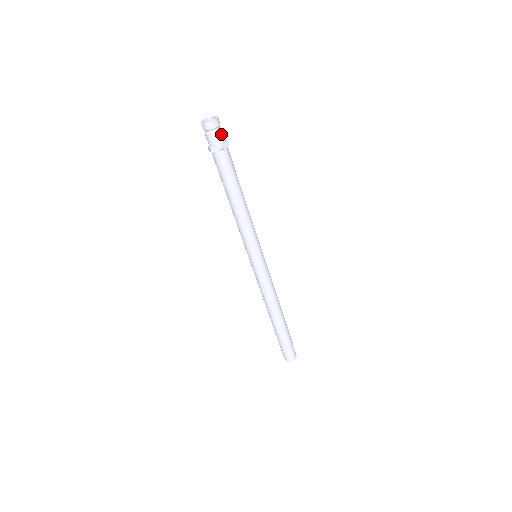
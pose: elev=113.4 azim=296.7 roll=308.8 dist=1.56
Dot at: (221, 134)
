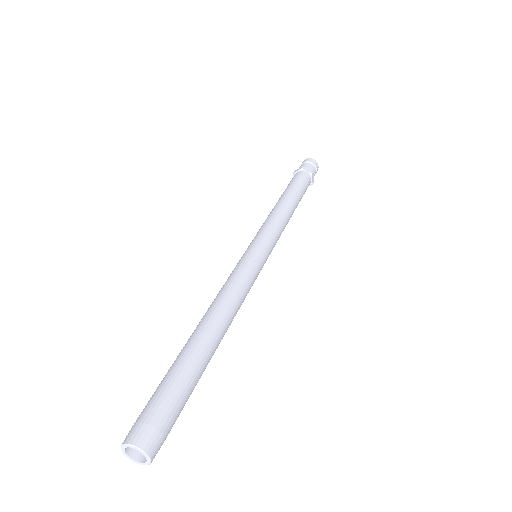
Dot at: (311, 167)
